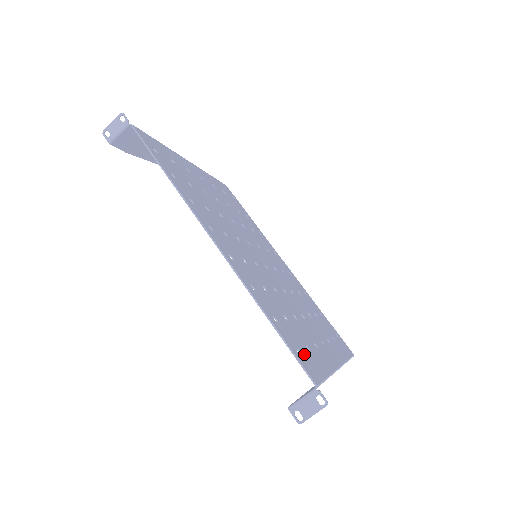
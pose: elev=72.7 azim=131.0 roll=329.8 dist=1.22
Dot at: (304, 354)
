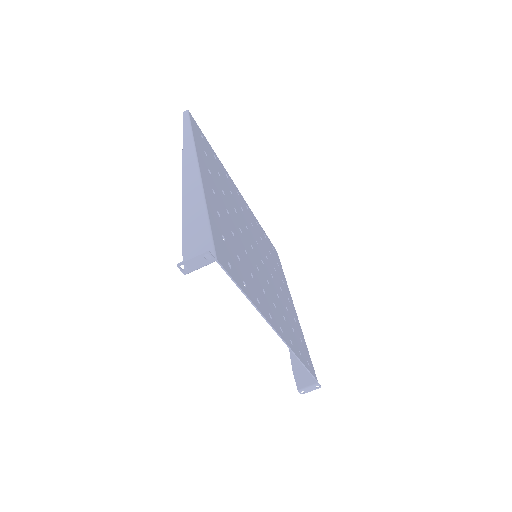
Dot at: (307, 357)
